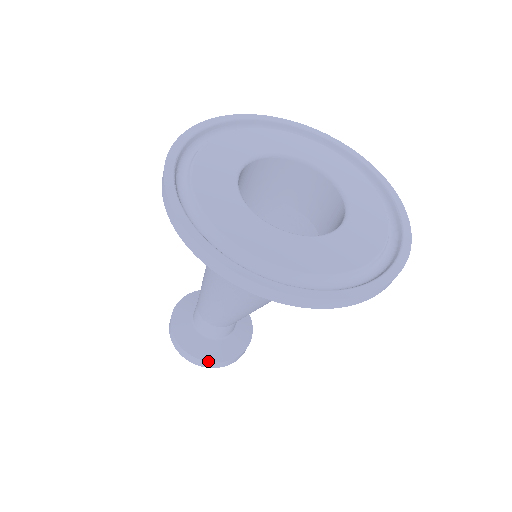
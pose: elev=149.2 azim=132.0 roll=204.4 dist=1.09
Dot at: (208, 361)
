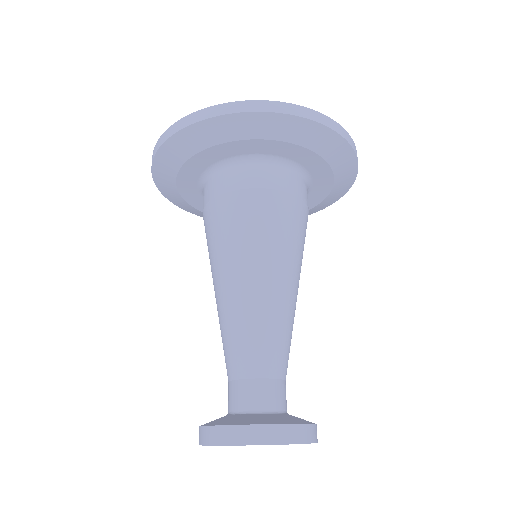
Dot at: (219, 425)
